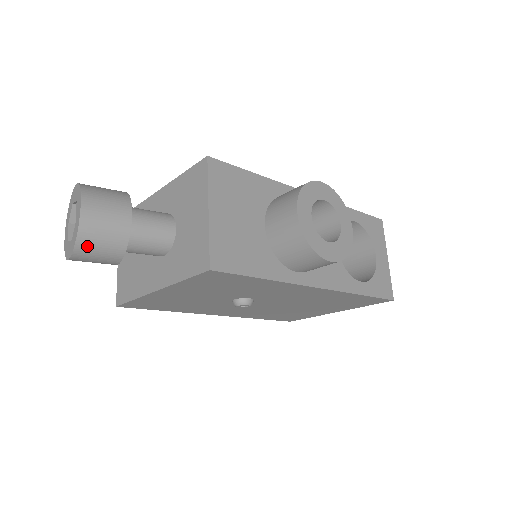
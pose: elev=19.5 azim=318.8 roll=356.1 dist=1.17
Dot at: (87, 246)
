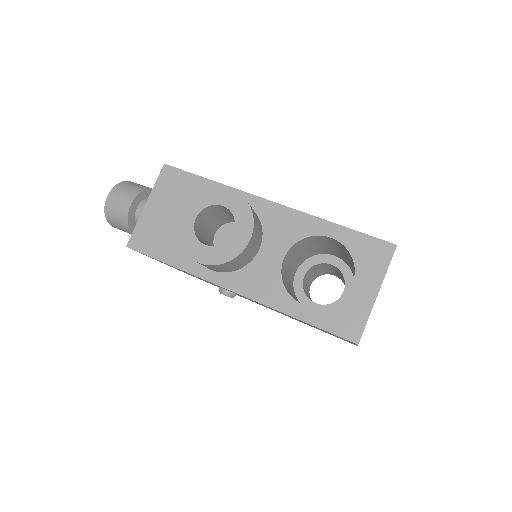
Dot at: (111, 220)
